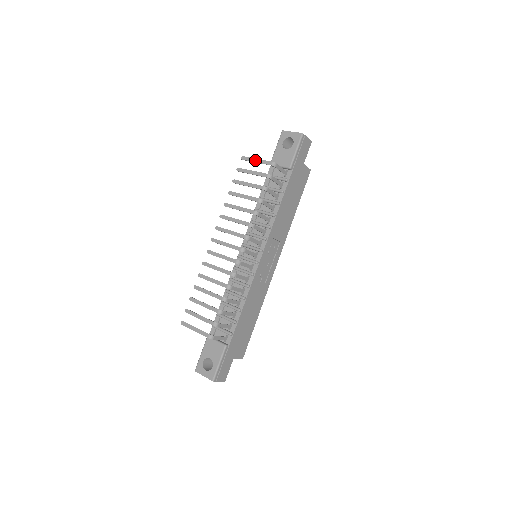
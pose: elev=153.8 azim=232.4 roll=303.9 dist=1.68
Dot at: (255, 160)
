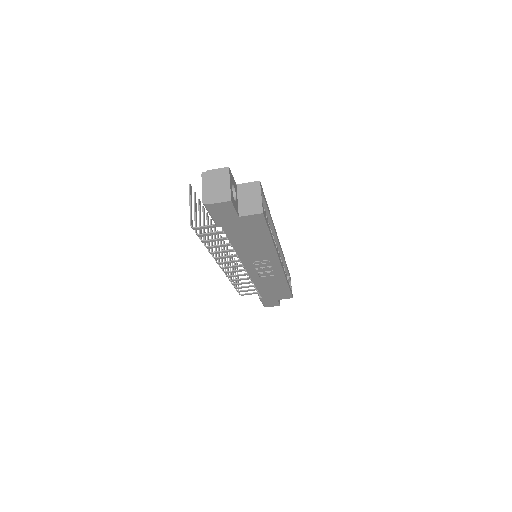
Dot at: (190, 204)
